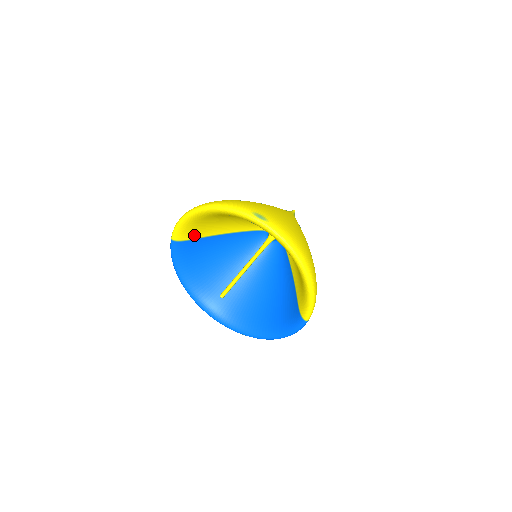
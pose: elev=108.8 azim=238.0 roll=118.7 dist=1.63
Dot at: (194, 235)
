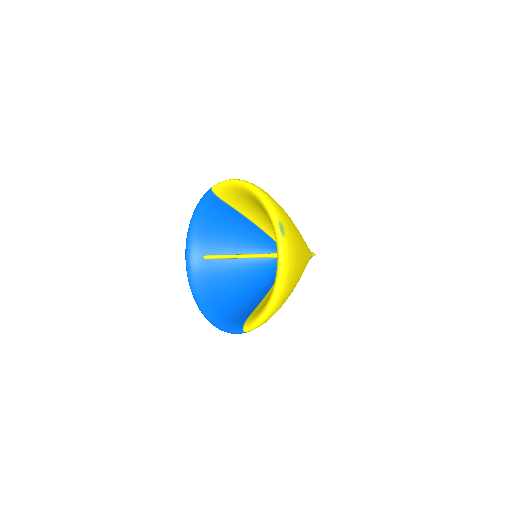
Dot at: (229, 200)
